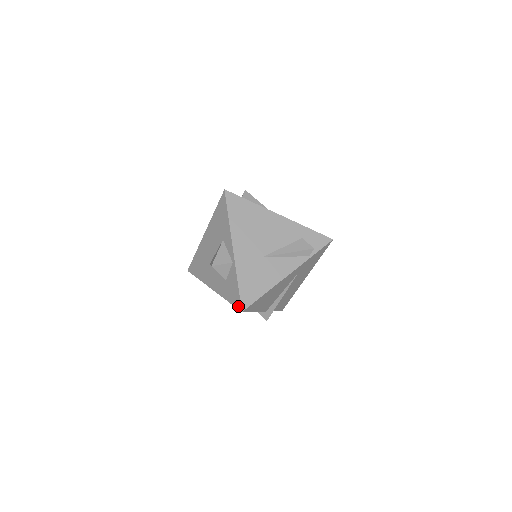
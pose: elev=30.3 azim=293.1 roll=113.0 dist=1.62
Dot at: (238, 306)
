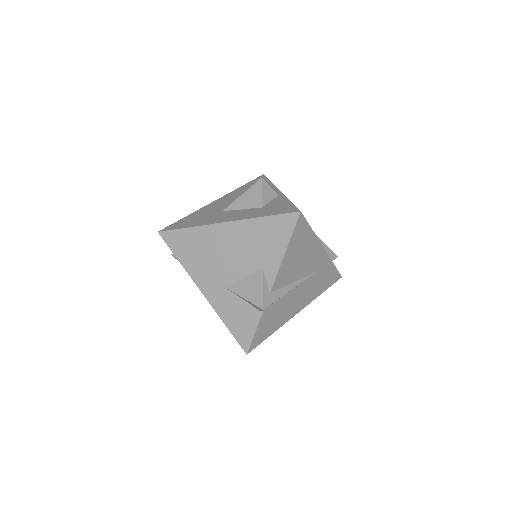
Dot at: (292, 210)
